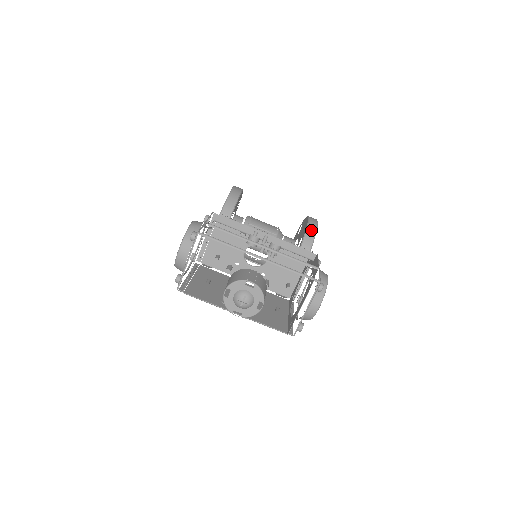
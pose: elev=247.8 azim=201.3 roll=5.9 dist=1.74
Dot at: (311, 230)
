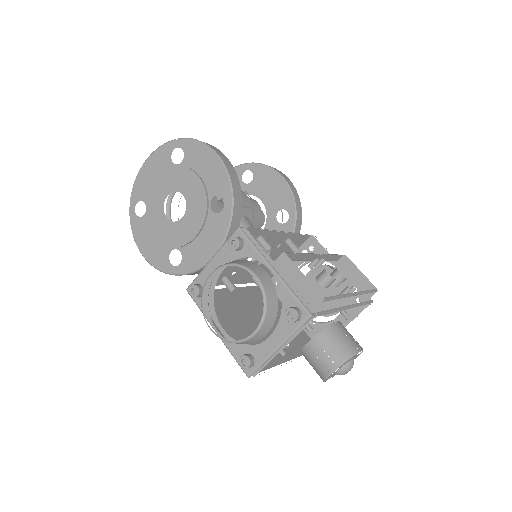
Dot at: (298, 201)
